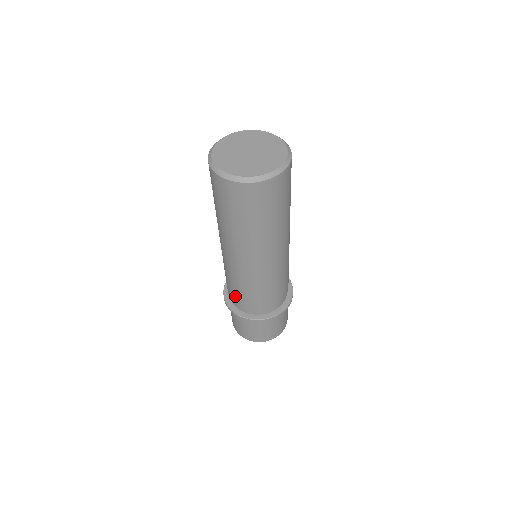
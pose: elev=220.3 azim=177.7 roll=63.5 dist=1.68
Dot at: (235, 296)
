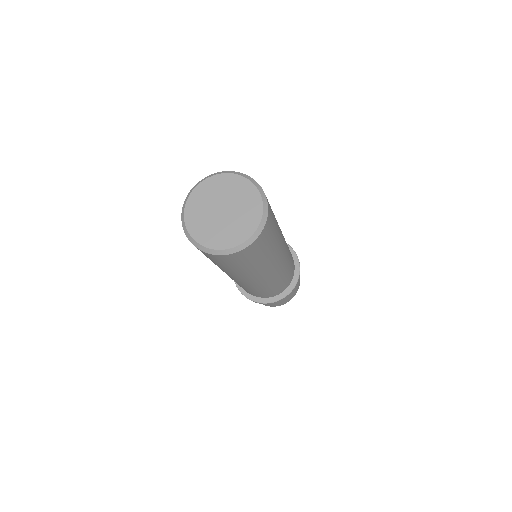
Dot at: occluded
